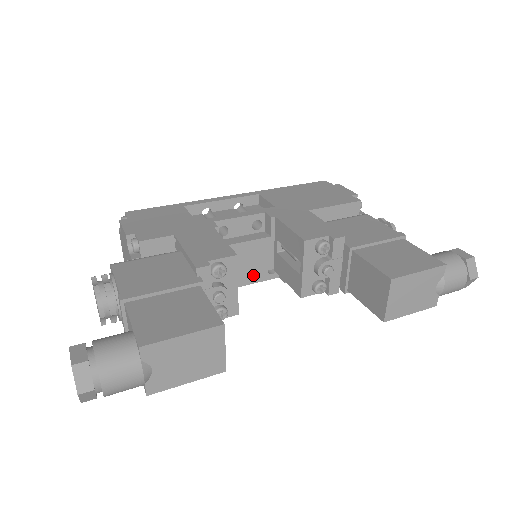
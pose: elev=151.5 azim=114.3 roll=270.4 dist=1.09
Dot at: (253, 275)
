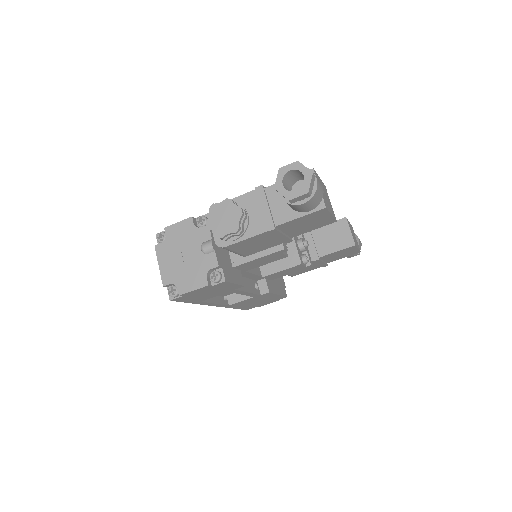
Dot at: (250, 286)
